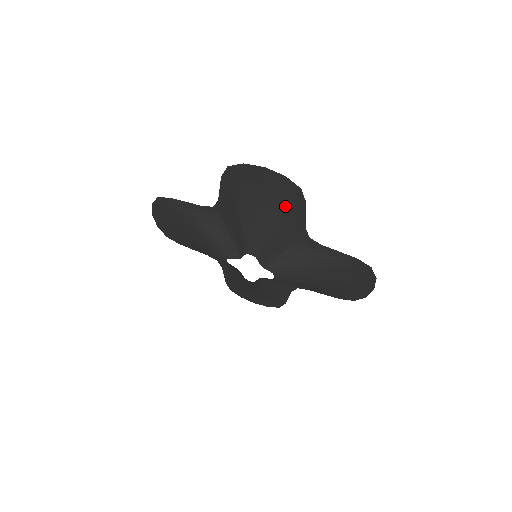
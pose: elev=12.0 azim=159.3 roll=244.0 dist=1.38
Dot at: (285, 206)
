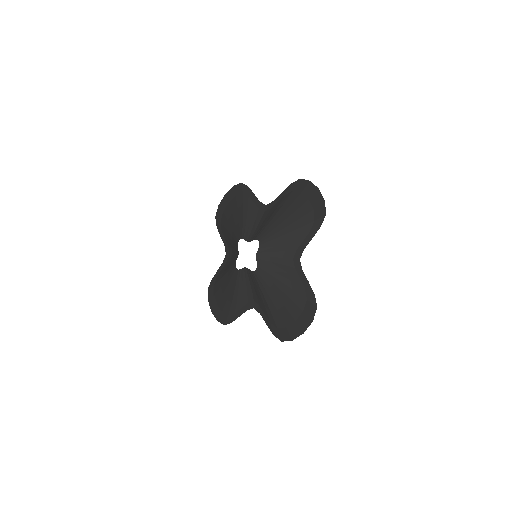
Dot at: (307, 222)
